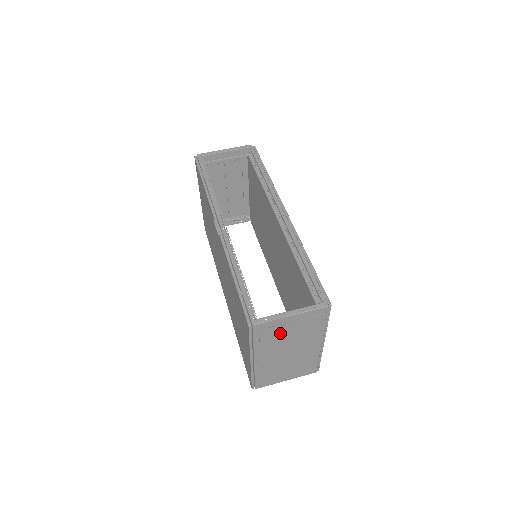
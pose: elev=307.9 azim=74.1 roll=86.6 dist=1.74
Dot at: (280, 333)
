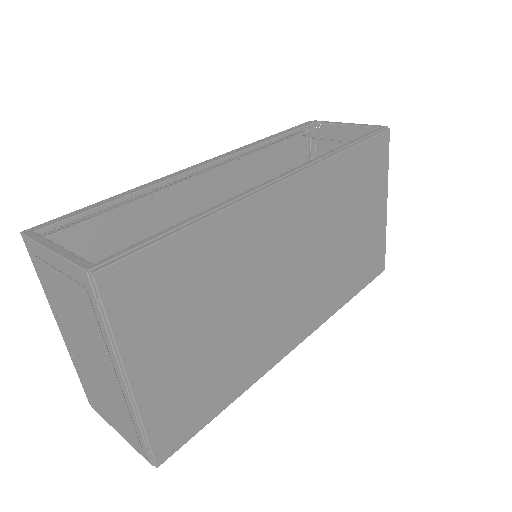
Dot at: (57, 287)
